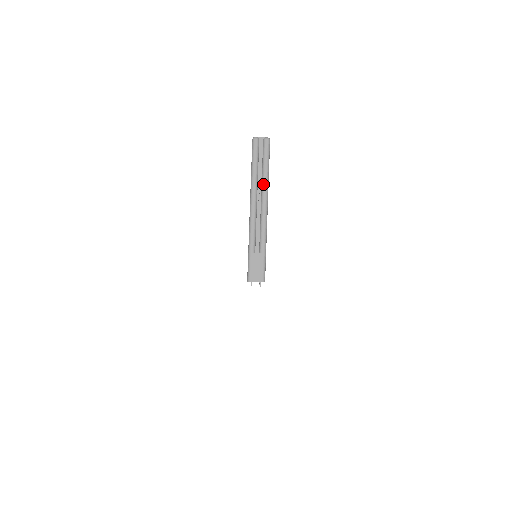
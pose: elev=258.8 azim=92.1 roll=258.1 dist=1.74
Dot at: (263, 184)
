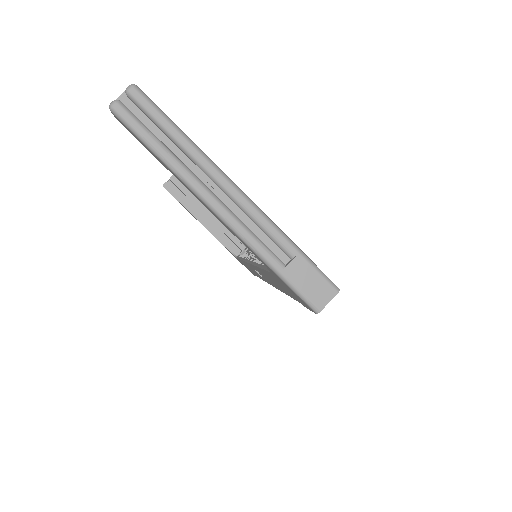
Dot at: (196, 160)
